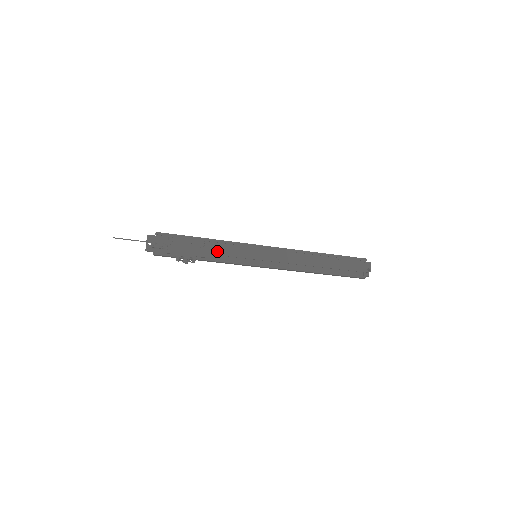
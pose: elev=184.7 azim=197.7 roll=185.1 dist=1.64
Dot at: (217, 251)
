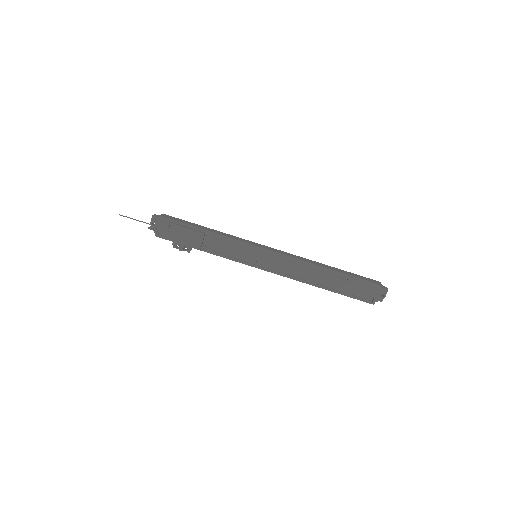
Dot at: (215, 244)
